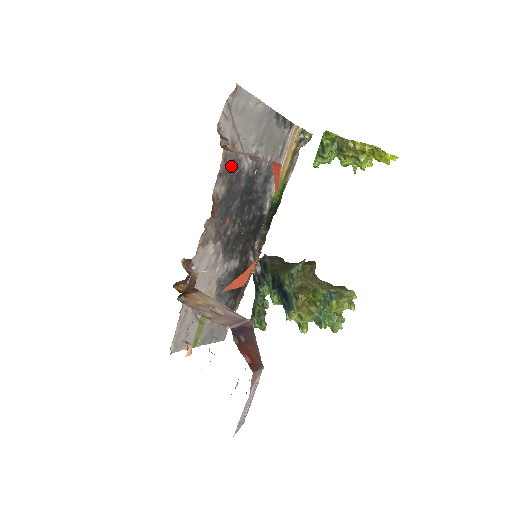
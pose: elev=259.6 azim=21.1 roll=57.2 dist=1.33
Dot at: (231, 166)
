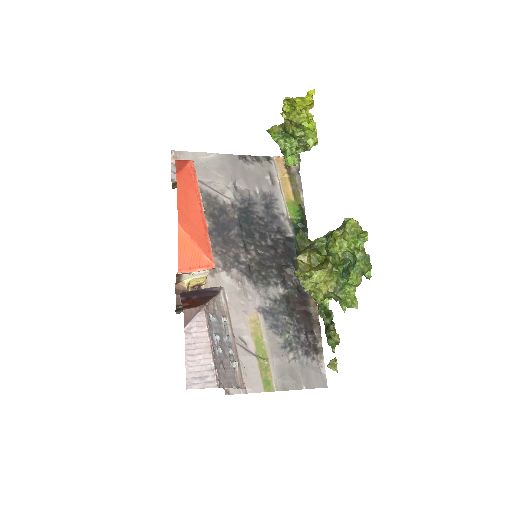
Dot at: (206, 204)
